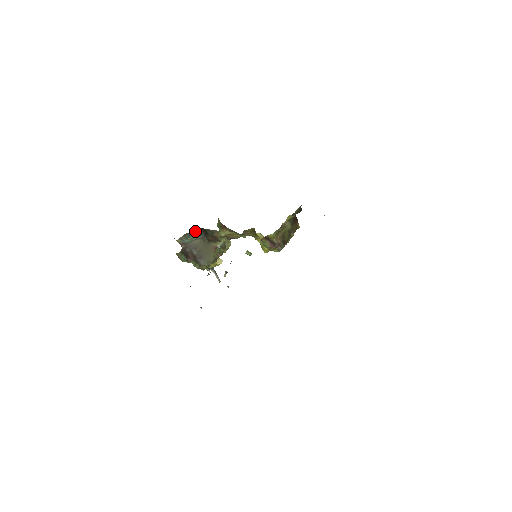
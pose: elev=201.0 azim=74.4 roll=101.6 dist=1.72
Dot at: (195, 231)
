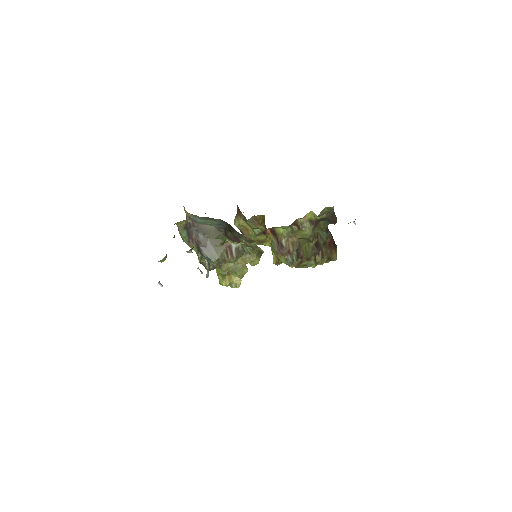
Dot at: (217, 219)
